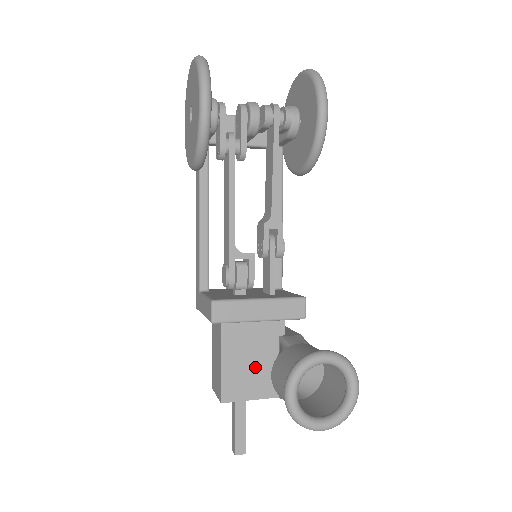
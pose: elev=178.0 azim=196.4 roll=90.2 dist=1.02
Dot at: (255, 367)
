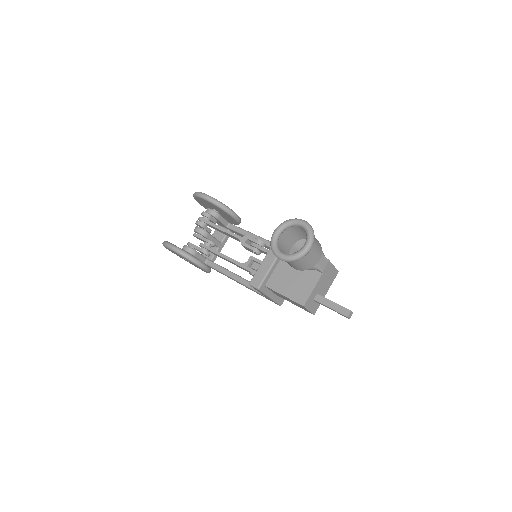
Dot at: (298, 279)
